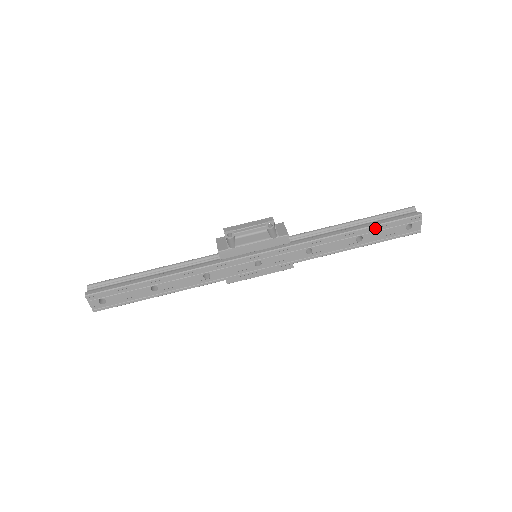
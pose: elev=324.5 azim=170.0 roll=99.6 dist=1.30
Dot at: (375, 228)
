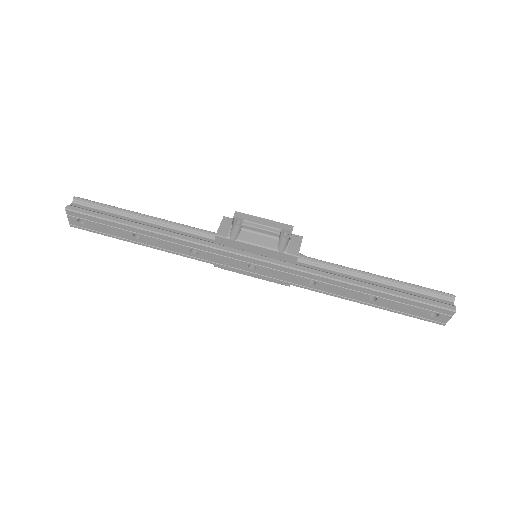
Dot at: (395, 298)
